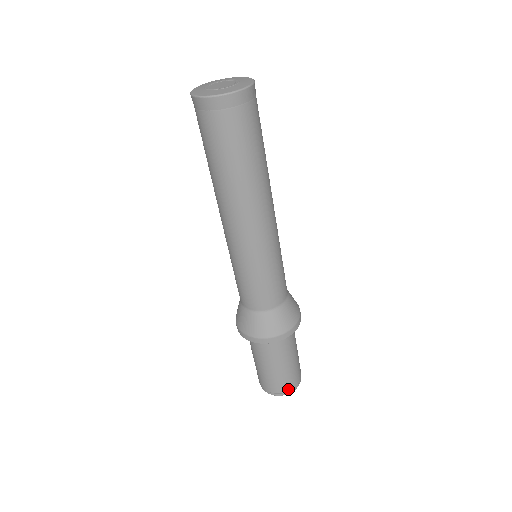
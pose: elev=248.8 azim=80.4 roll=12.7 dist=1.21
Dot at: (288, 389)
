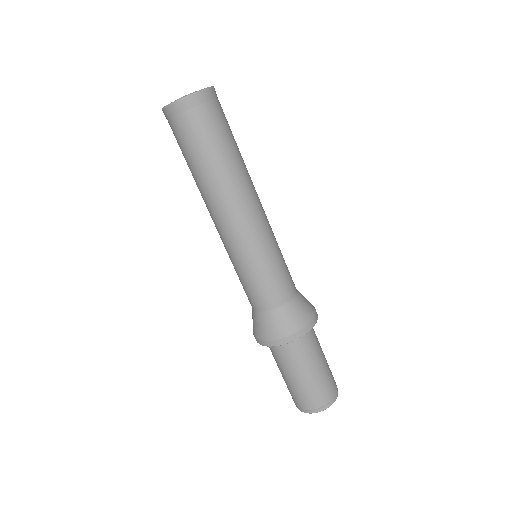
Dot at: (328, 400)
